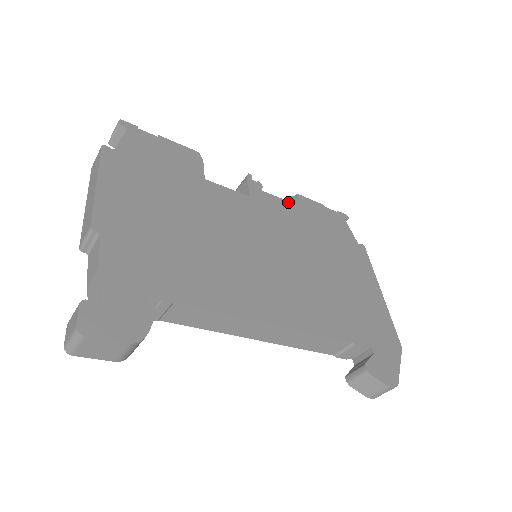
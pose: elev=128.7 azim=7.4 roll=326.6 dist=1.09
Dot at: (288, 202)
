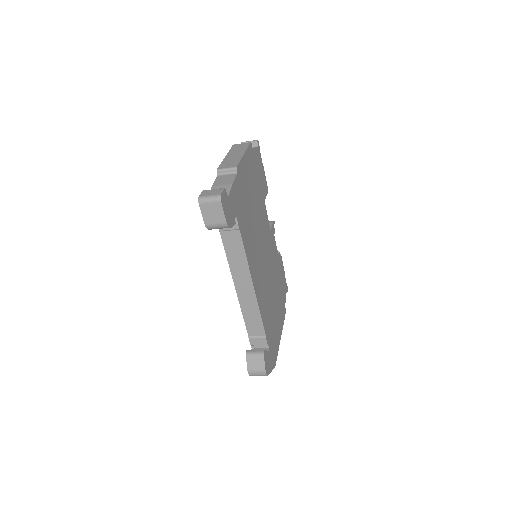
Dot at: occluded
